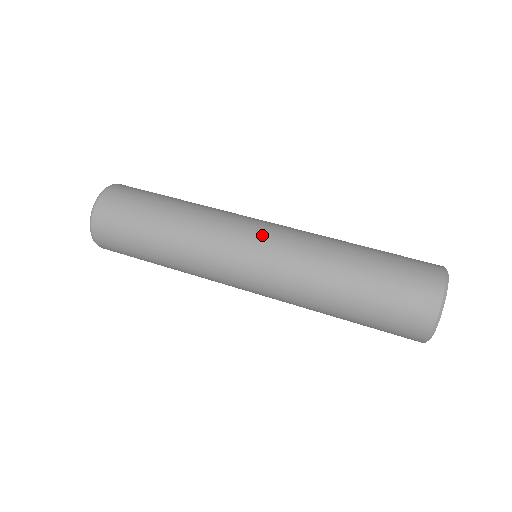
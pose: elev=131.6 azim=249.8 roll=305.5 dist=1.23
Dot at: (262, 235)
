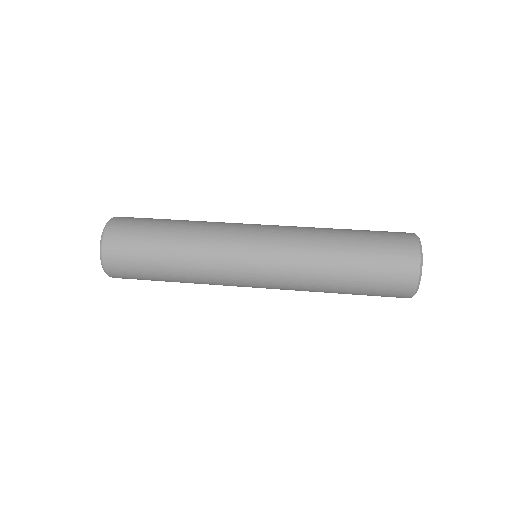
Dot at: (264, 225)
